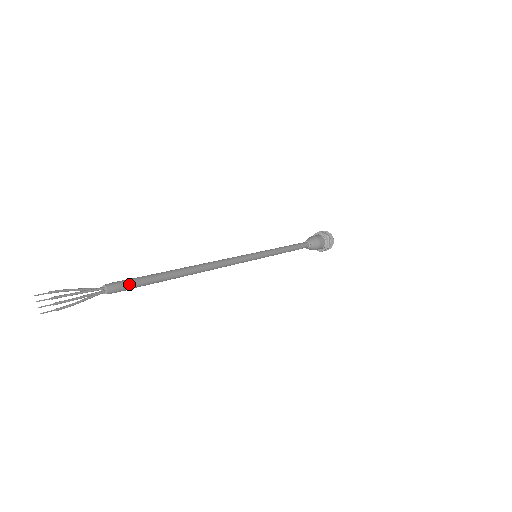
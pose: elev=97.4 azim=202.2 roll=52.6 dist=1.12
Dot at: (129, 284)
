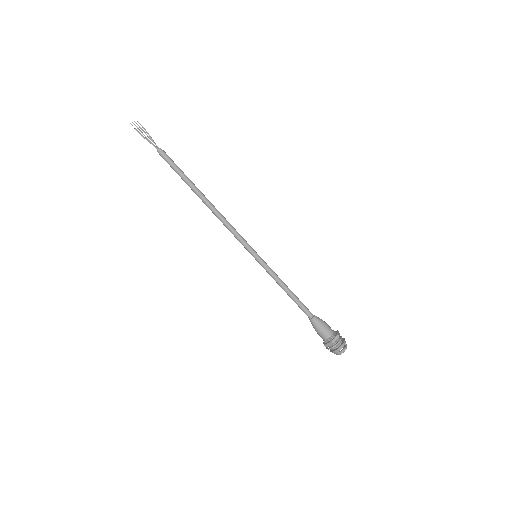
Dot at: (169, 159)
